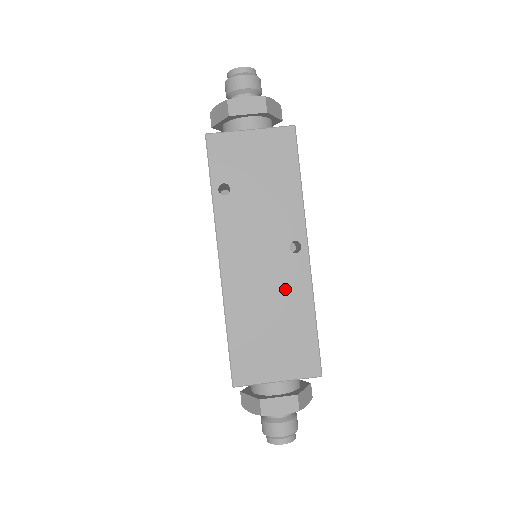
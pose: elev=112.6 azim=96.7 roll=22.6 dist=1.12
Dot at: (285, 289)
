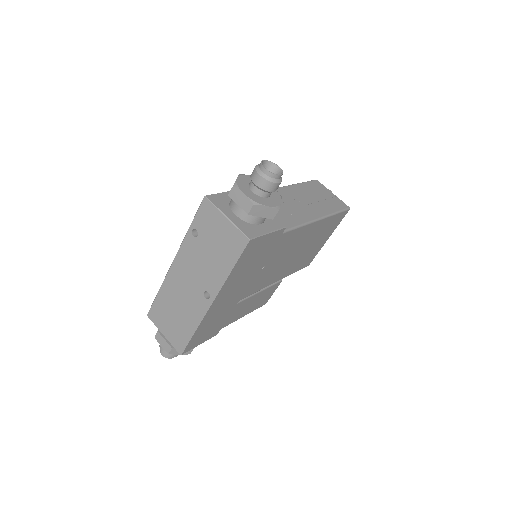
Dot at: (190, 306)
